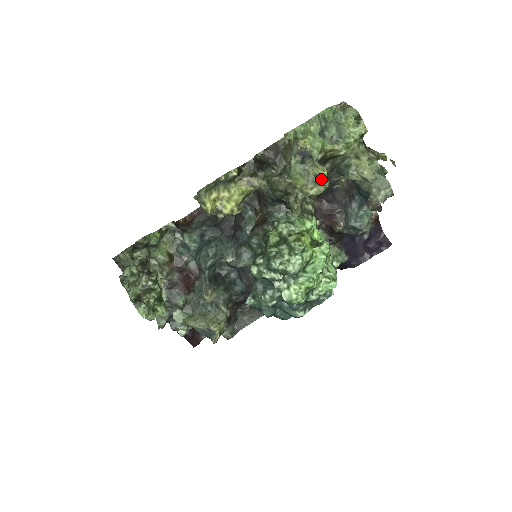
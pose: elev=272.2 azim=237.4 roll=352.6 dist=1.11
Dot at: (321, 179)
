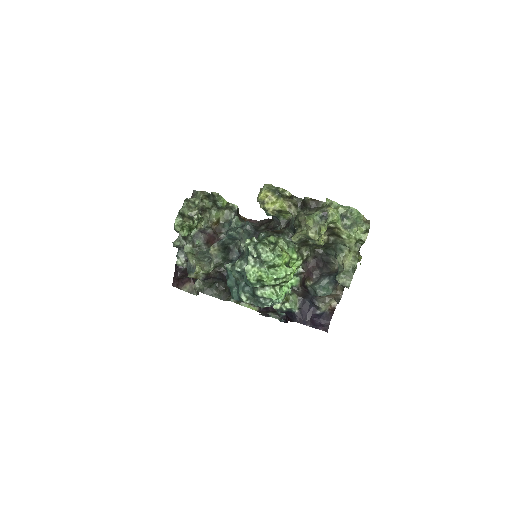
Dot at: (320, 231)
